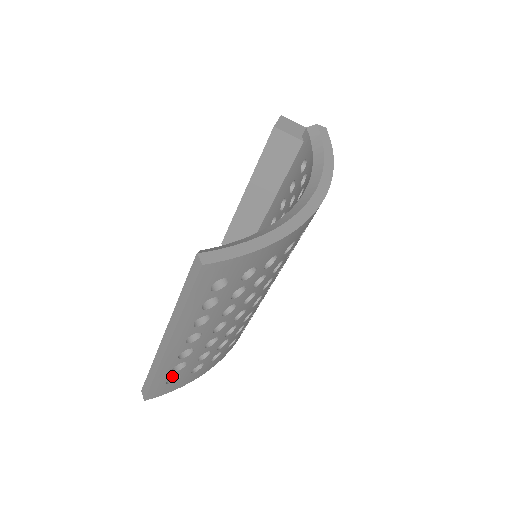
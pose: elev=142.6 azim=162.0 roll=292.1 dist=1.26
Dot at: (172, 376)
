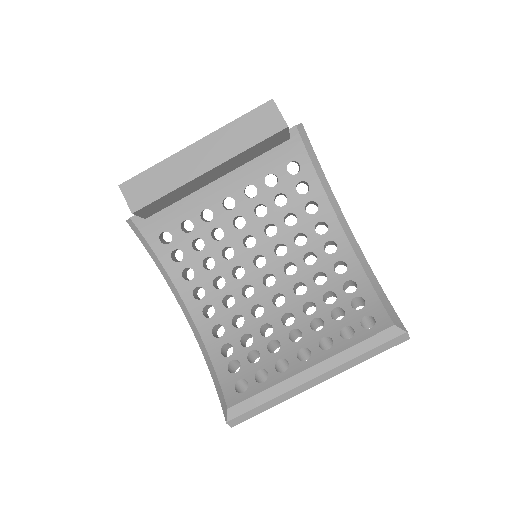
Dot at: occluded
